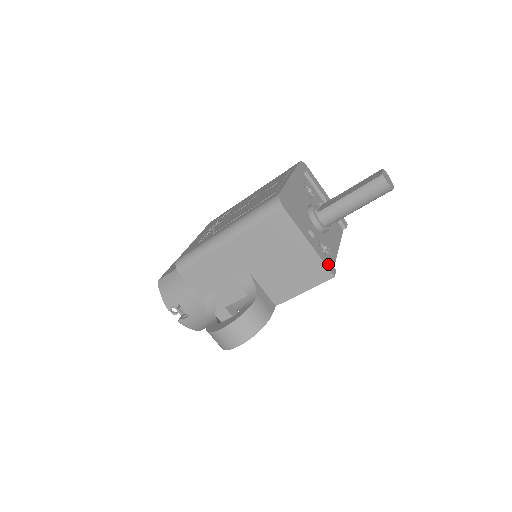
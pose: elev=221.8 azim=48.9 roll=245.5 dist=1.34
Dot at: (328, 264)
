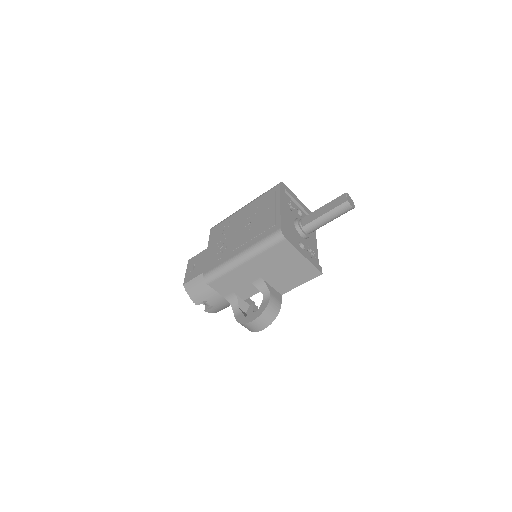
Dot at: (317, 266)
